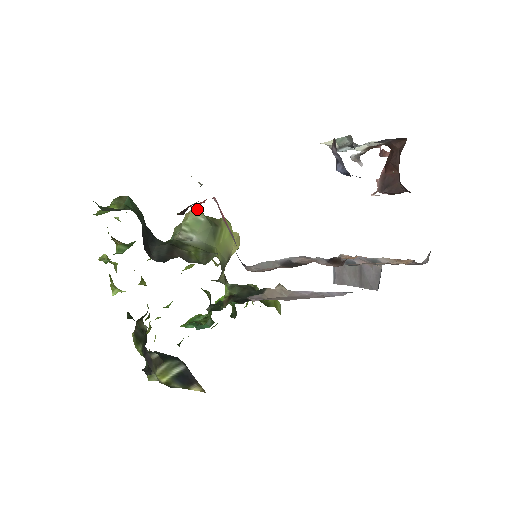
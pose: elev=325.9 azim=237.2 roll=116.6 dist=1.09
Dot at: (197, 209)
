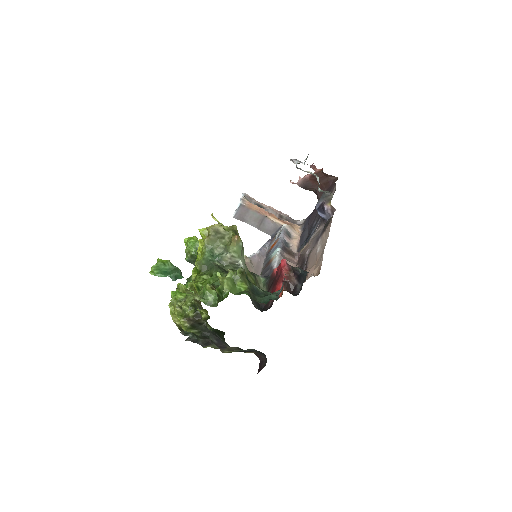
Dot at: occluded
